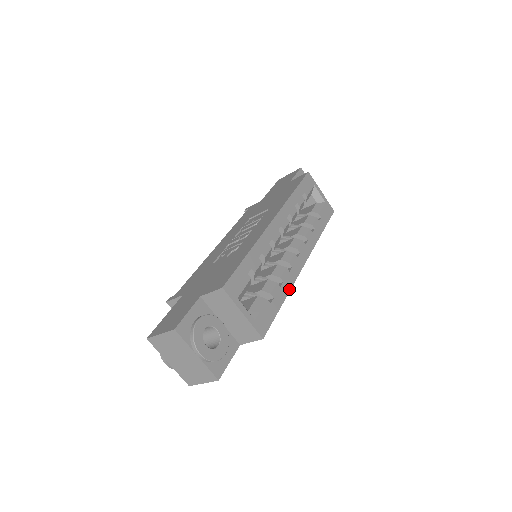
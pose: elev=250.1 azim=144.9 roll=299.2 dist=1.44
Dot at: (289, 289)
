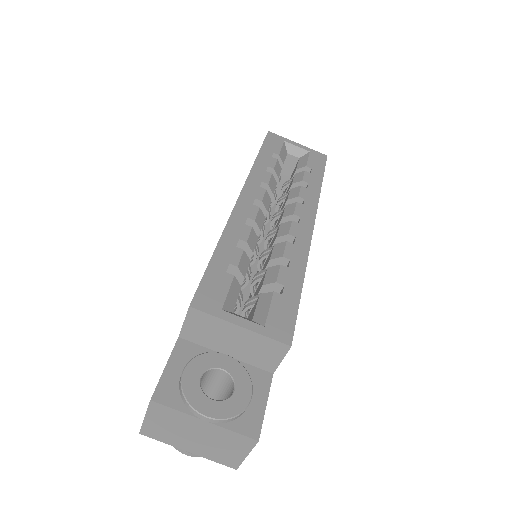
Dot at: (304, 265)
